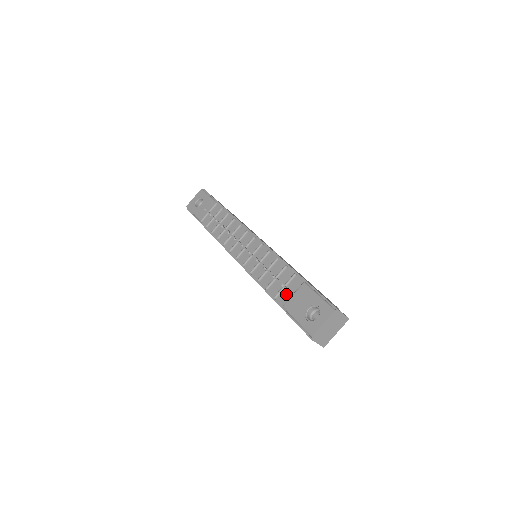
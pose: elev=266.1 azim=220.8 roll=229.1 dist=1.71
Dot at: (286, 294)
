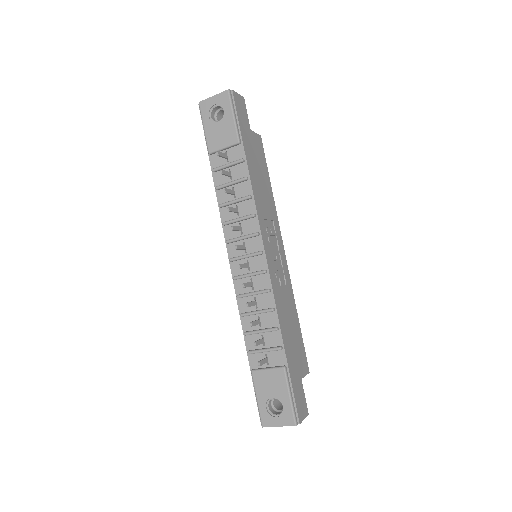
Dot at: (261, 358)
